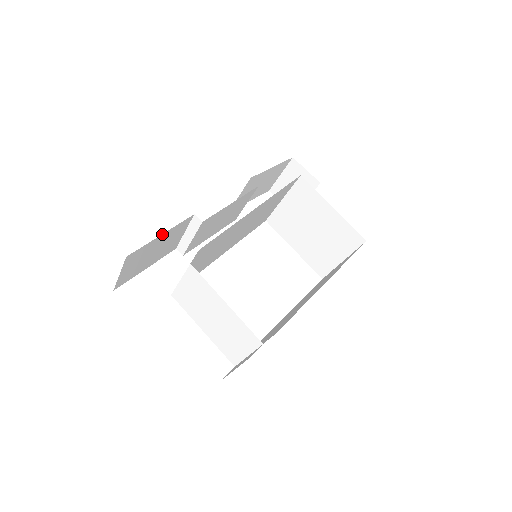
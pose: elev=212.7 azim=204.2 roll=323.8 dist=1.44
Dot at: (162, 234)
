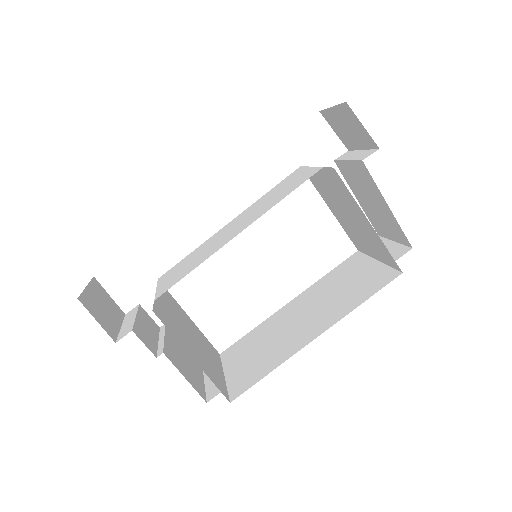
Dot at: occluded
